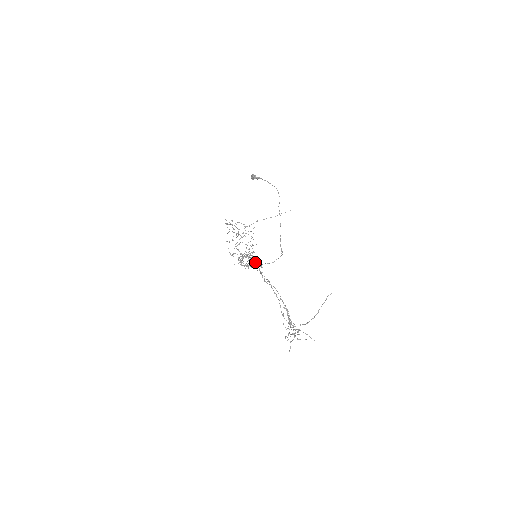
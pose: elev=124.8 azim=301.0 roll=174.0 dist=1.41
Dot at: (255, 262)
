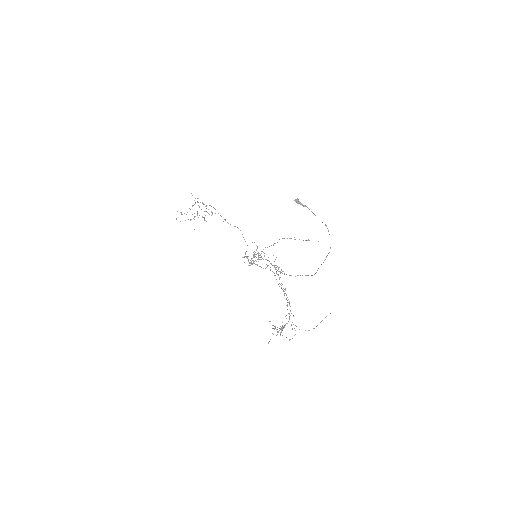
Dot at: occluded
